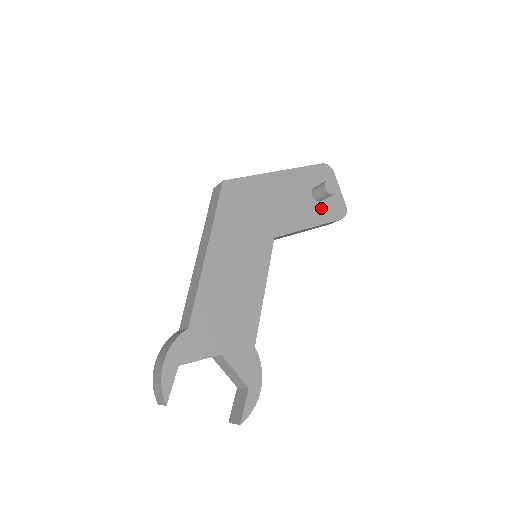
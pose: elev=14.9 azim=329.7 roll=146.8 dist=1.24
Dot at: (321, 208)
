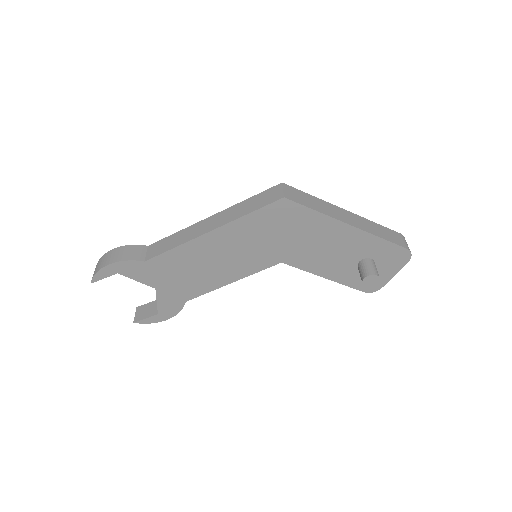
Dot at: (355, 274)
